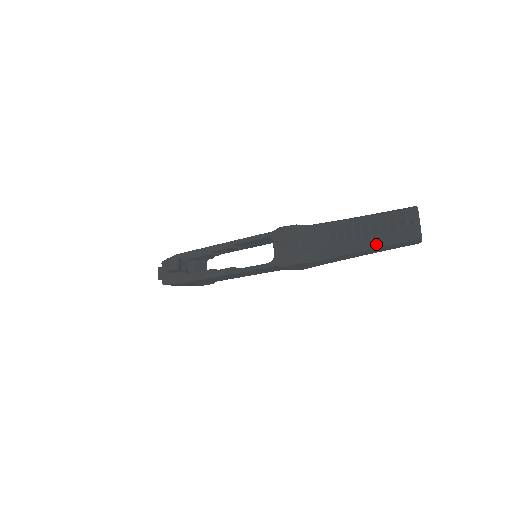
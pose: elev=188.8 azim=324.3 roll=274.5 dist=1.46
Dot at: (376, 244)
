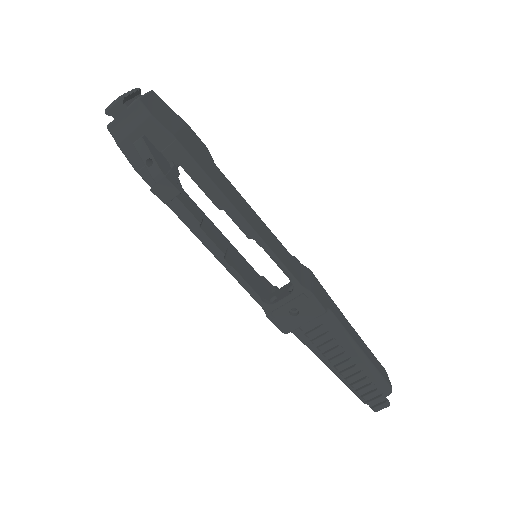
Dot at: (342, 379)
